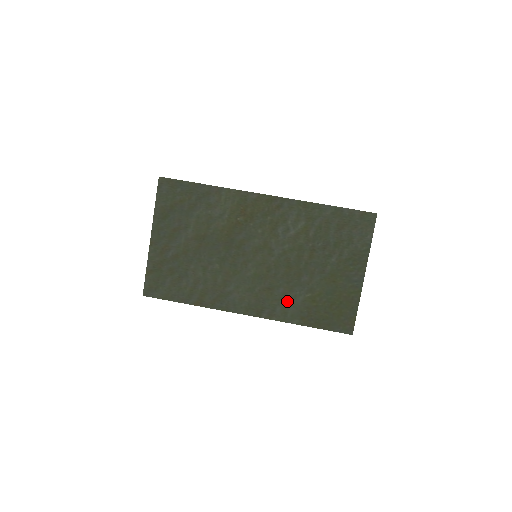
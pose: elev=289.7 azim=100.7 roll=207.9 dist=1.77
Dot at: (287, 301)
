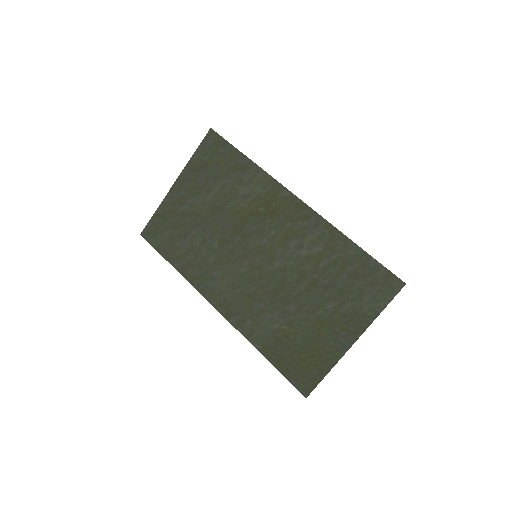
Dot at: (261, 320)
